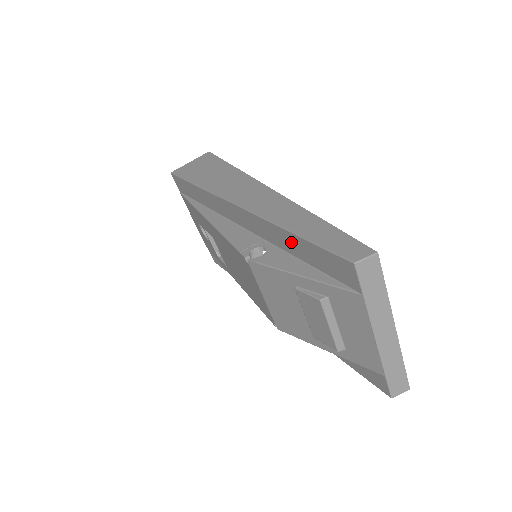
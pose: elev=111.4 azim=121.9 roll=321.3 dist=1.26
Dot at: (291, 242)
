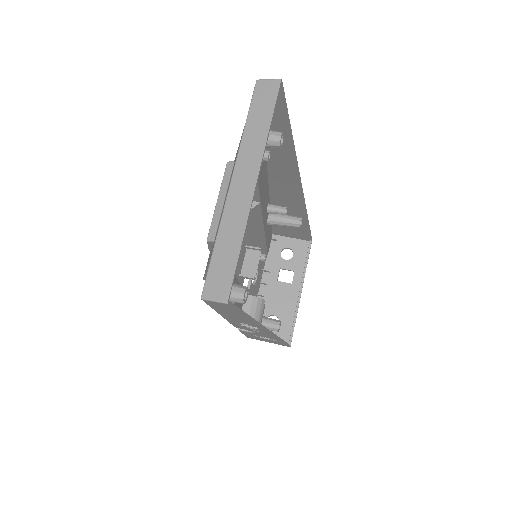
Dot at: occluded
